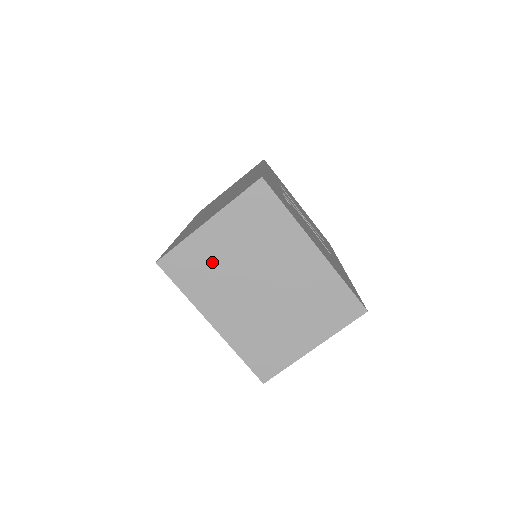
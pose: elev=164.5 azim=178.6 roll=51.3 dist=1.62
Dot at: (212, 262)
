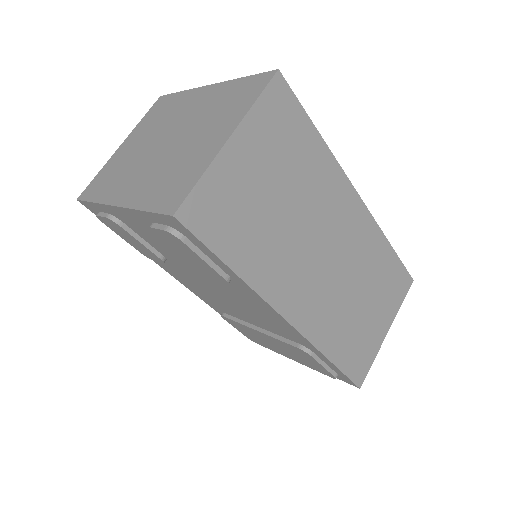
Dot at: (121, 164)
